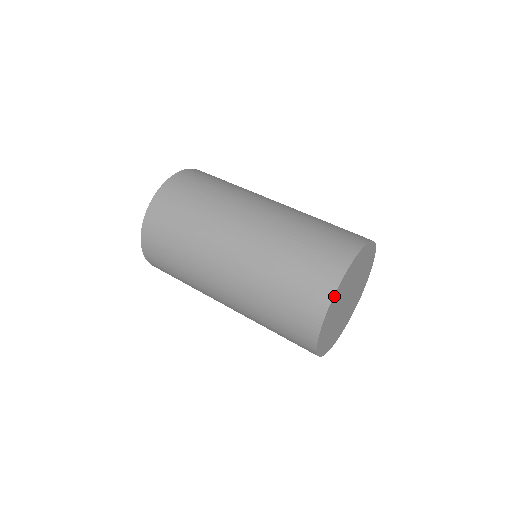
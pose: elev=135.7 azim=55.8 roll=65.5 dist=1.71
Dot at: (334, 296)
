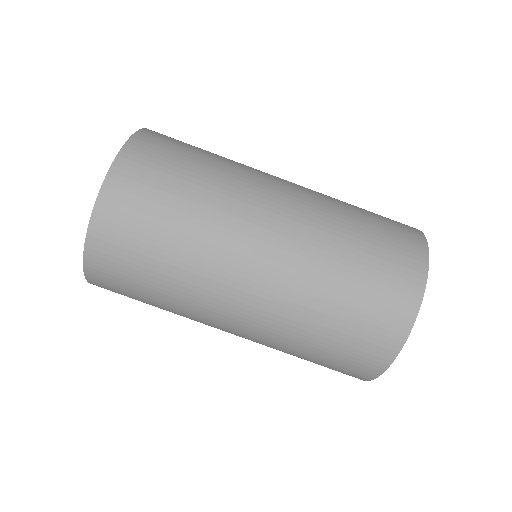
Dot at: occluded
